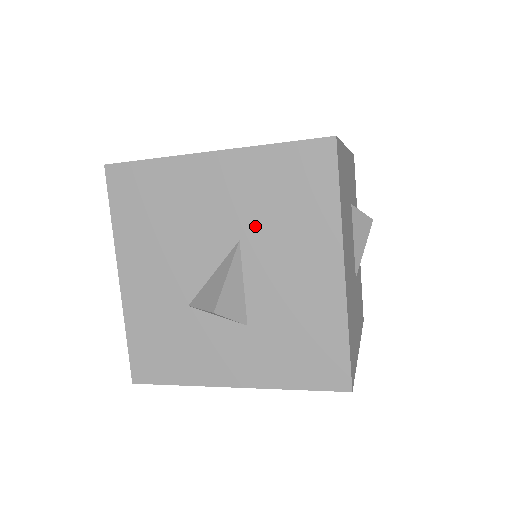
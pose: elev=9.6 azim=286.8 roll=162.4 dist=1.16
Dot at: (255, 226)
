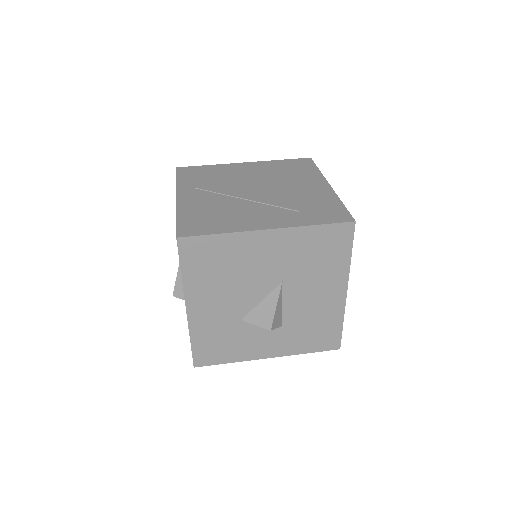
Dot at: (294, 273)
